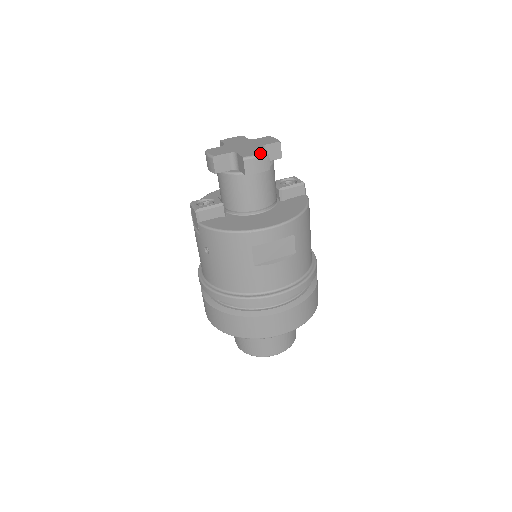
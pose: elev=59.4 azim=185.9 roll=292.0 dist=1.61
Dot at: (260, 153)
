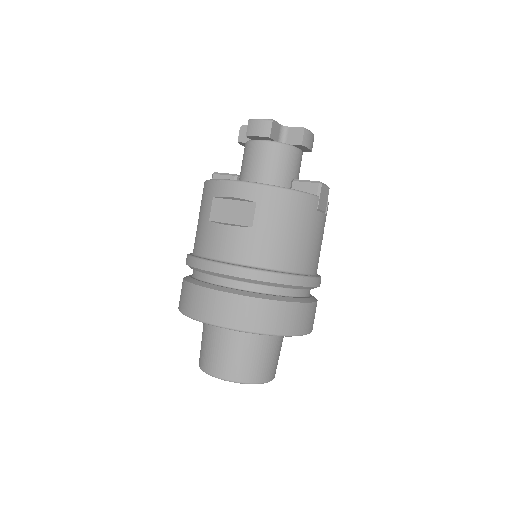
Dot at: occluded
